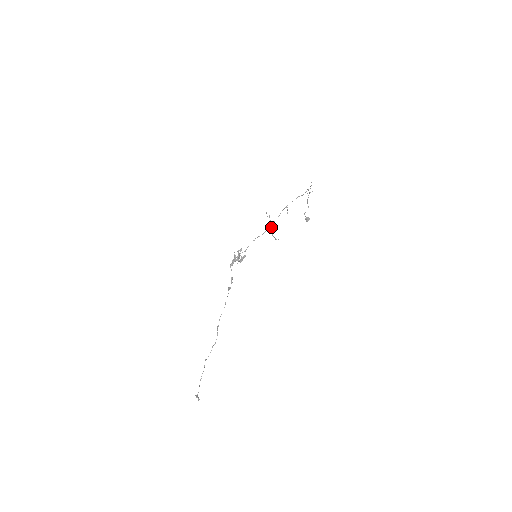
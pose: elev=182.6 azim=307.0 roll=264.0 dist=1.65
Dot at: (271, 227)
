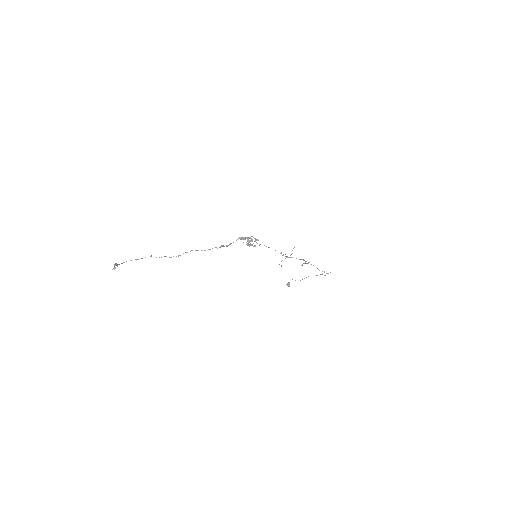
Dot at: (288, 257)
